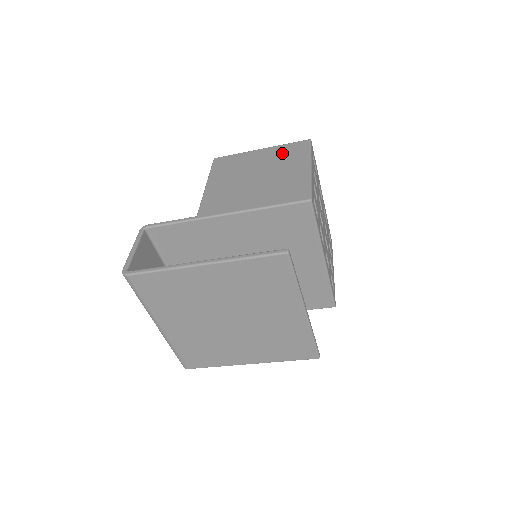
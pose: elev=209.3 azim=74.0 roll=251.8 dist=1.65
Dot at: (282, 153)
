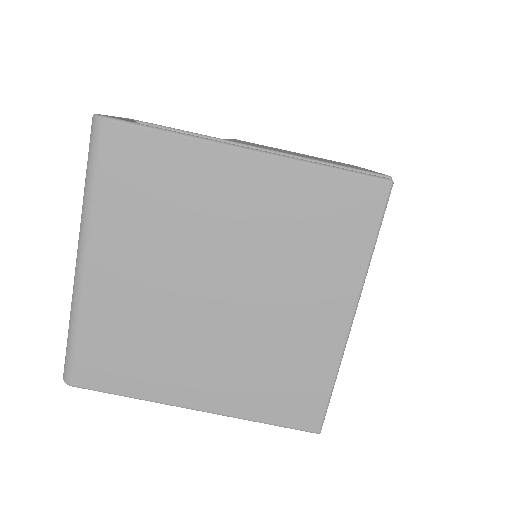
Dot at: occluded
